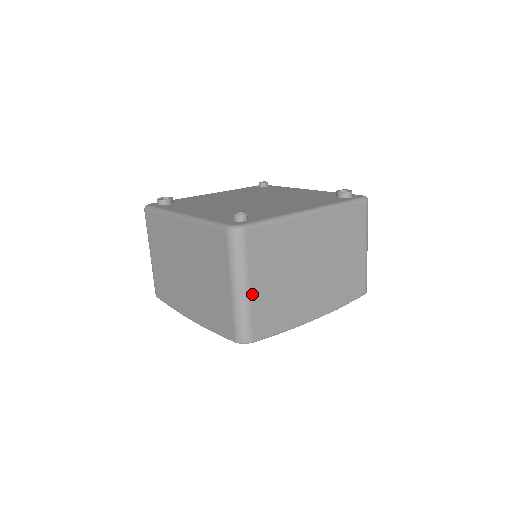
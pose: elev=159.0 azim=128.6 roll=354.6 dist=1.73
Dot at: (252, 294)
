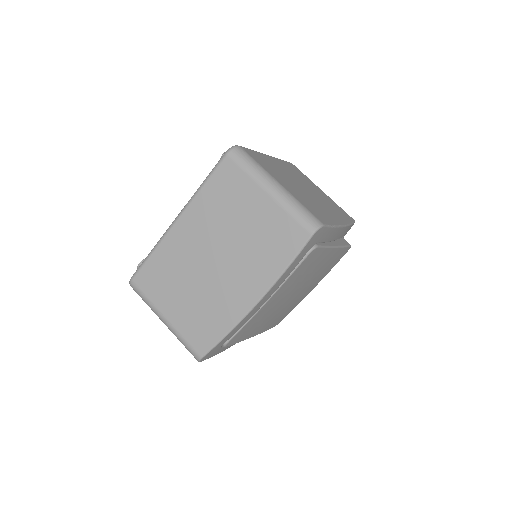
Dot at: (287, 189)
